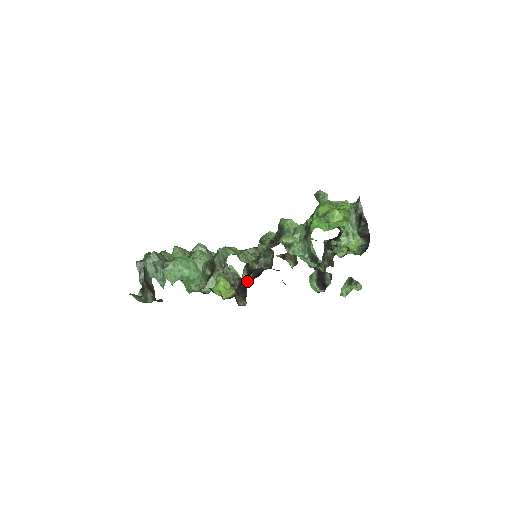
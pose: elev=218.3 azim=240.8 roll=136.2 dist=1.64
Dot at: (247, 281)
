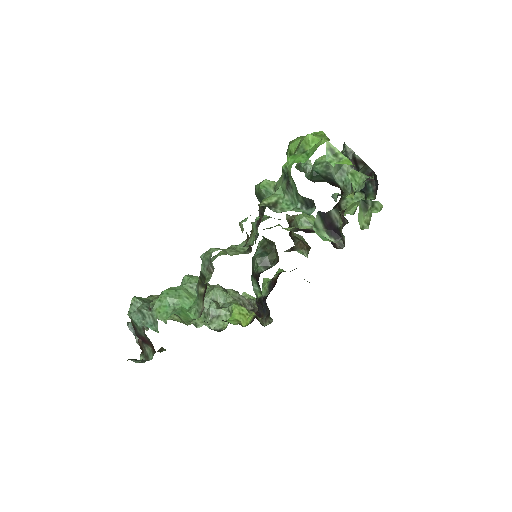
Dot at: (260, 292)
